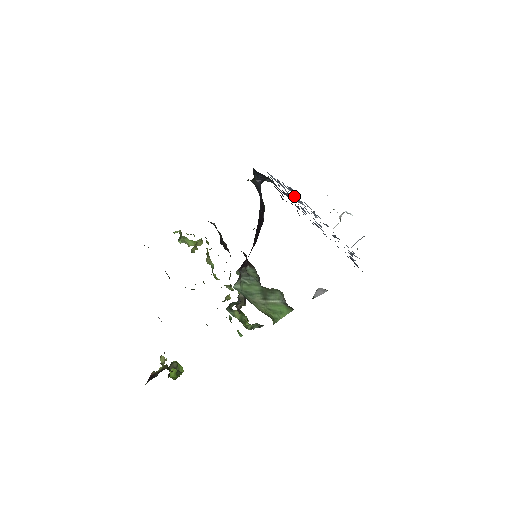
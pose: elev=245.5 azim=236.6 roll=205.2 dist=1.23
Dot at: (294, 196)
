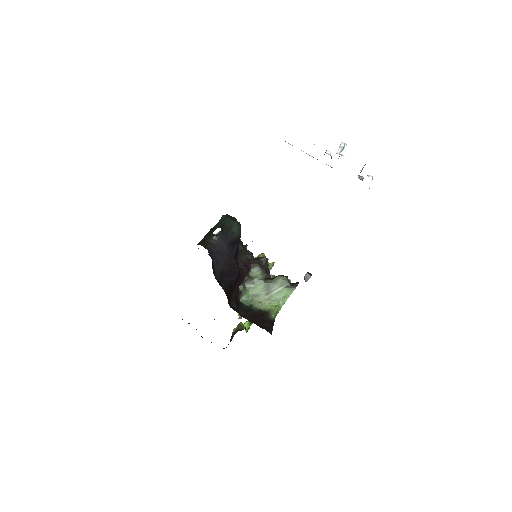
Dot at: occluded
